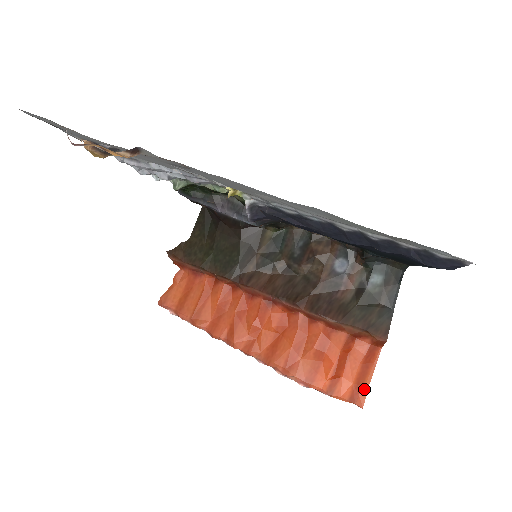
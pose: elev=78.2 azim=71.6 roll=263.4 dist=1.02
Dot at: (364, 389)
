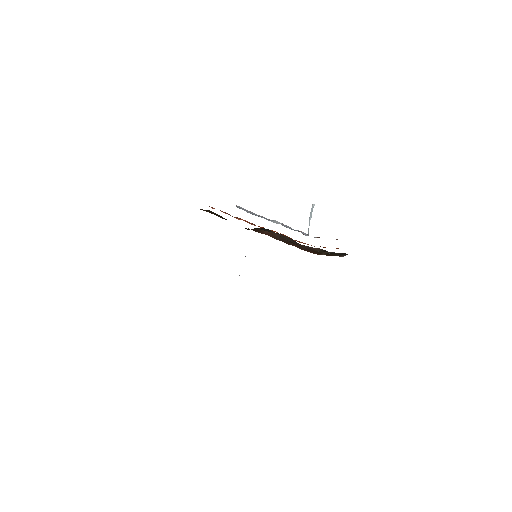
Dot at: (337, 248)
